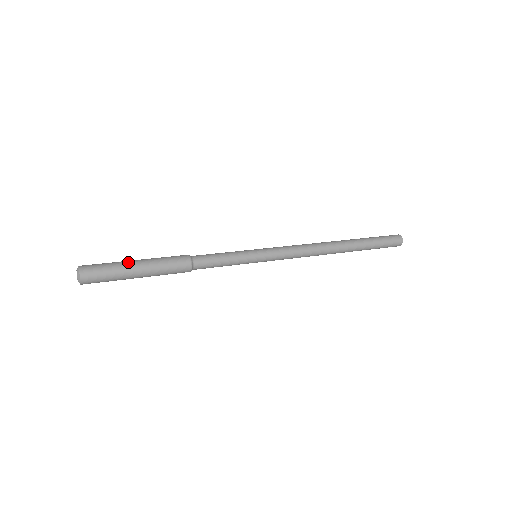
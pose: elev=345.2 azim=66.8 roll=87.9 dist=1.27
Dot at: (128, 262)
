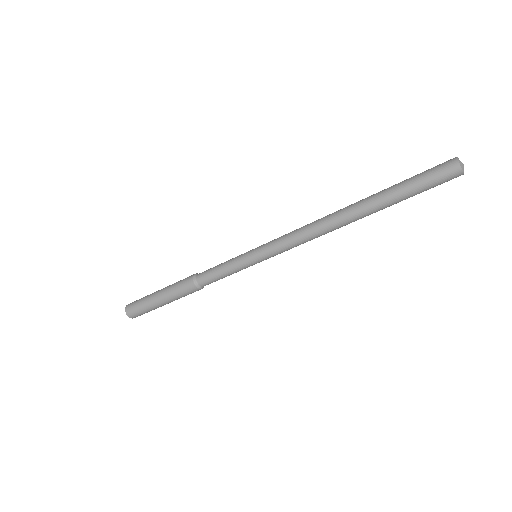
Dot at: occluded
